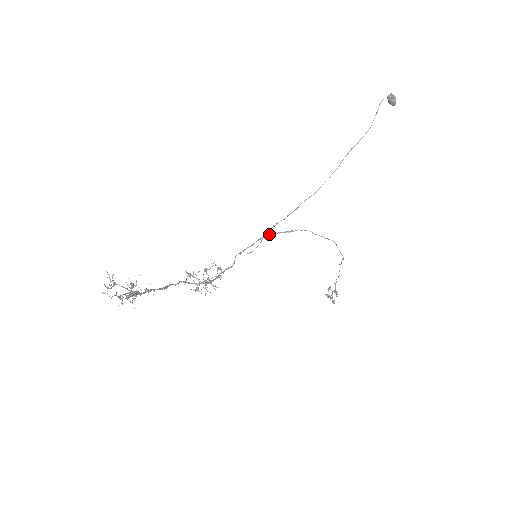
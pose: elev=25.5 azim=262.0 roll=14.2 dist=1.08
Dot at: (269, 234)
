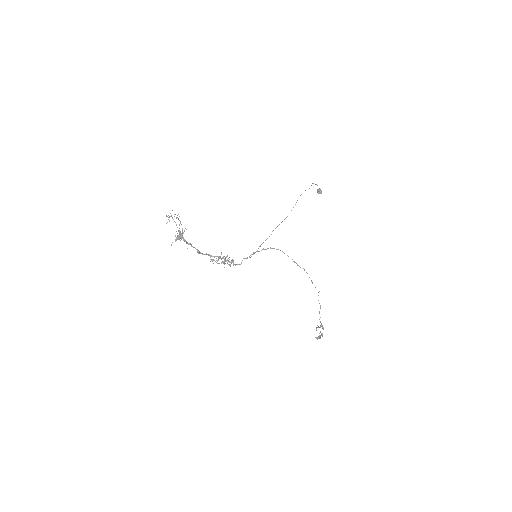
Dot at: (263, 248)
